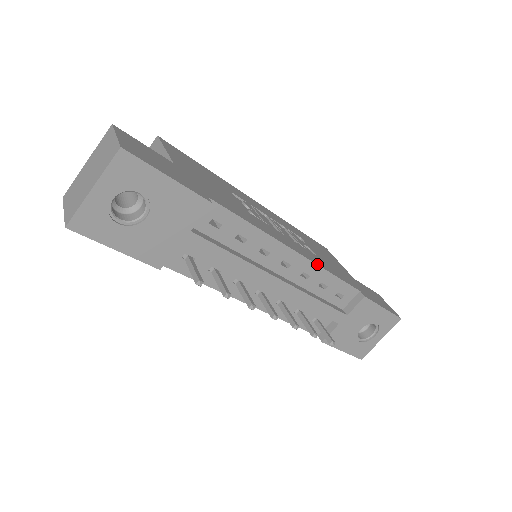
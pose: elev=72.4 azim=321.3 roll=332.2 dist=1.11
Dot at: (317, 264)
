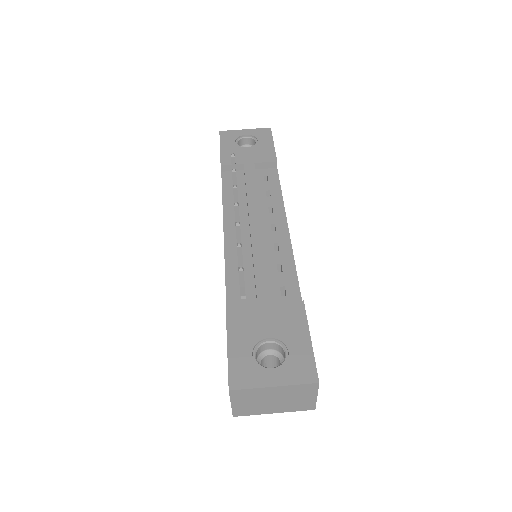
Dot at: occluded
